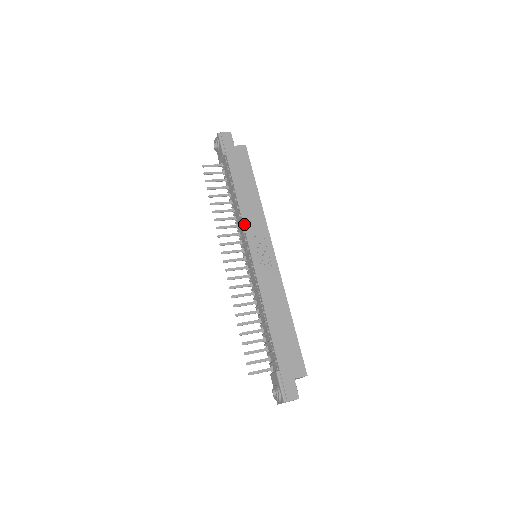
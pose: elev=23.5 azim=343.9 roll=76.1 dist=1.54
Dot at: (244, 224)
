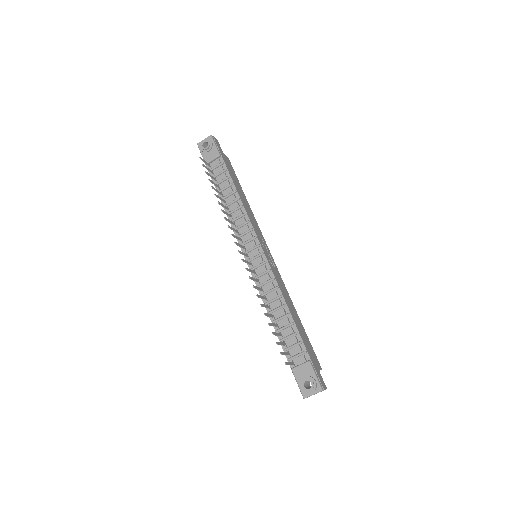
Dot at: (251, 222)
